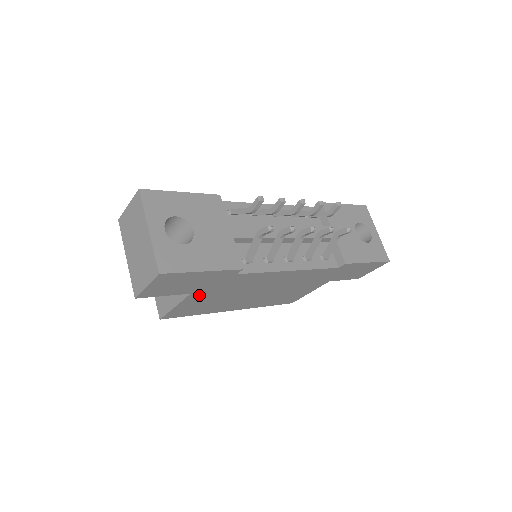
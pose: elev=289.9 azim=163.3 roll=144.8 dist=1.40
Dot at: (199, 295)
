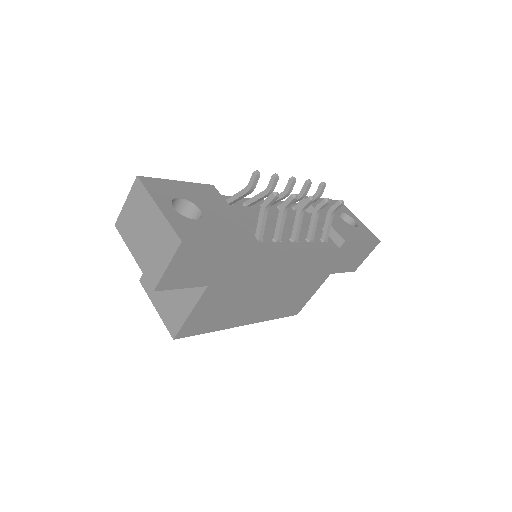
Dot at: (215, 290)
